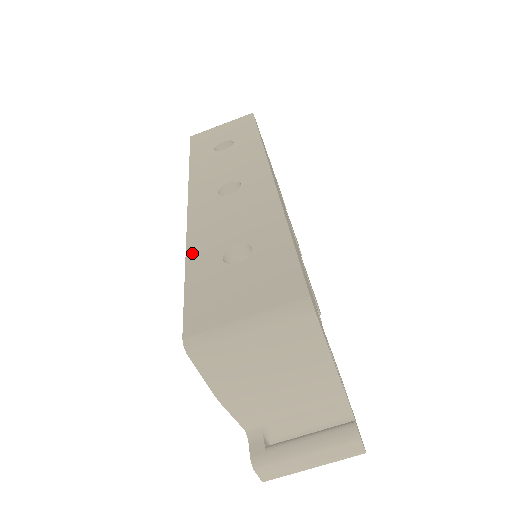
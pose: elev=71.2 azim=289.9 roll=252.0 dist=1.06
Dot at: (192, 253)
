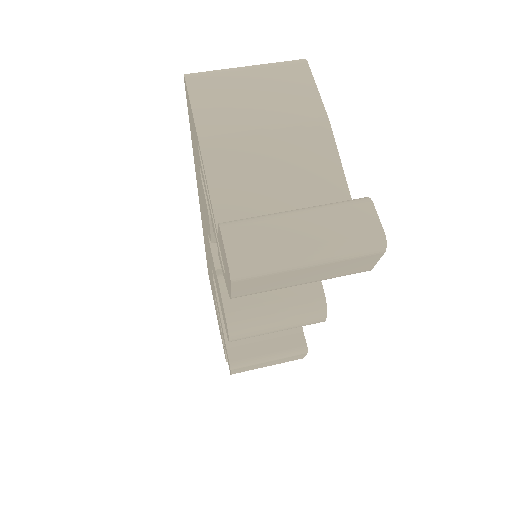
Dot at: occluded
